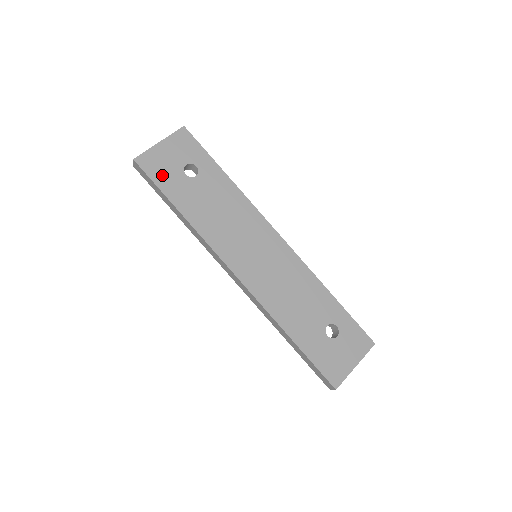
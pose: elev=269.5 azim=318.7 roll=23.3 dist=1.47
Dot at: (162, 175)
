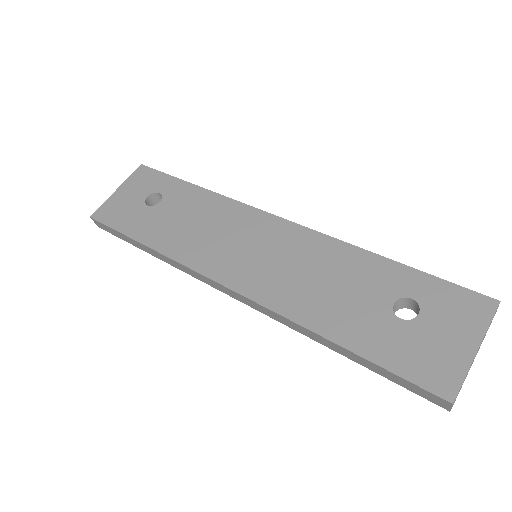
Dot at: (121, 218)
